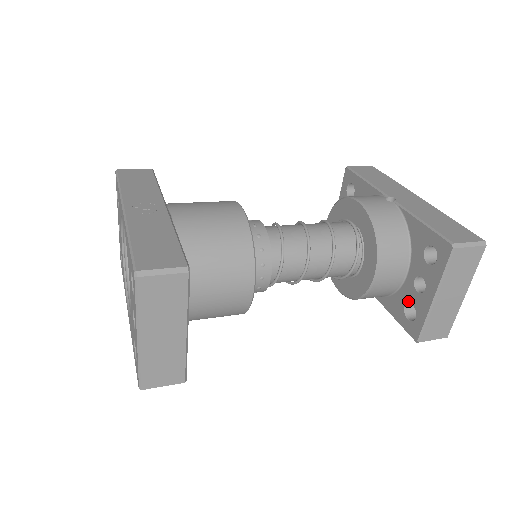
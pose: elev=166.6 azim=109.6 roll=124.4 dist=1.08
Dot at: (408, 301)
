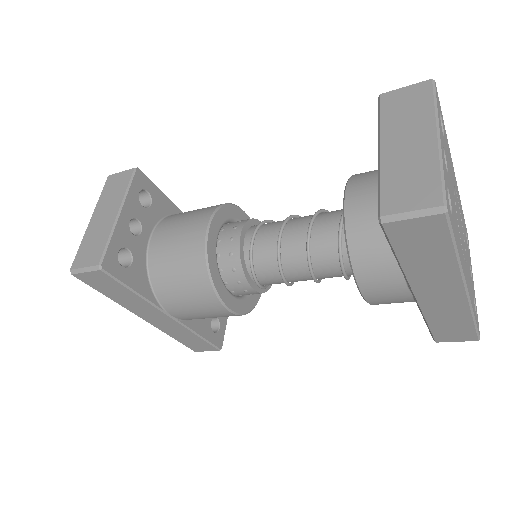
Dot at: occluded
